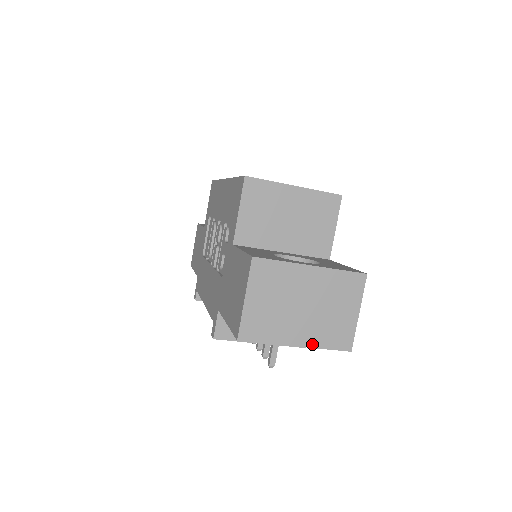
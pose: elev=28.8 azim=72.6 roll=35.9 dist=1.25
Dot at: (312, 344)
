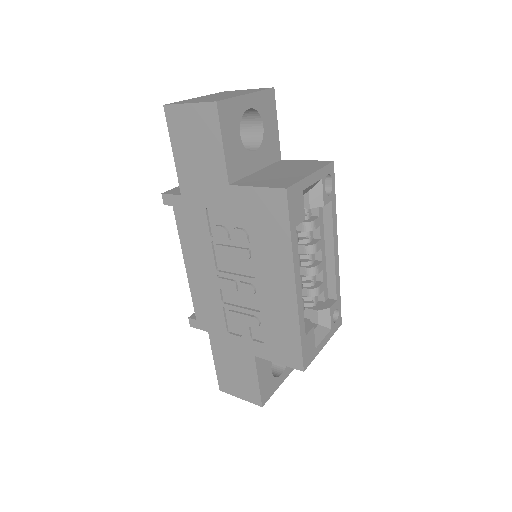
Dot at: occluded
